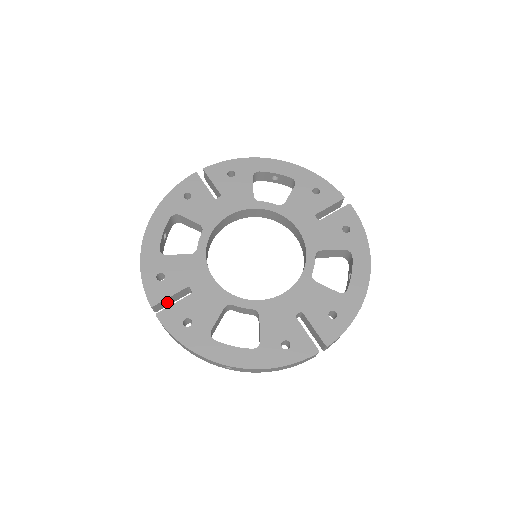
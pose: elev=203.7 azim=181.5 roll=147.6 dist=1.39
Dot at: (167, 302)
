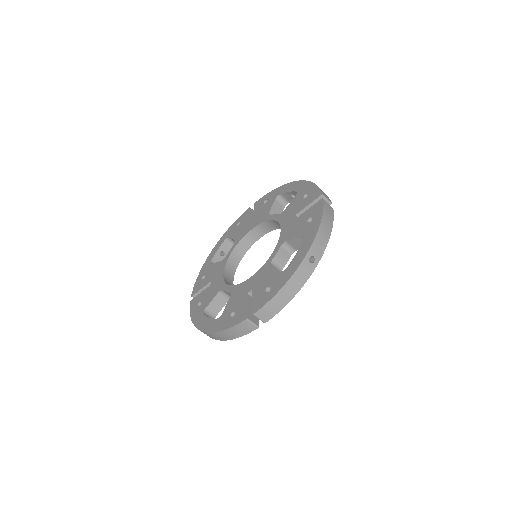
Dot at: occluded
